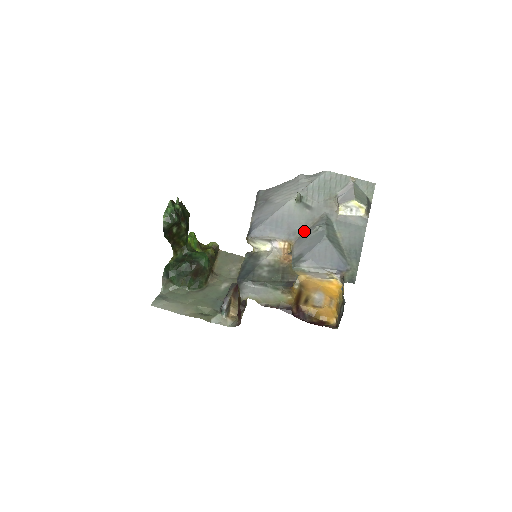
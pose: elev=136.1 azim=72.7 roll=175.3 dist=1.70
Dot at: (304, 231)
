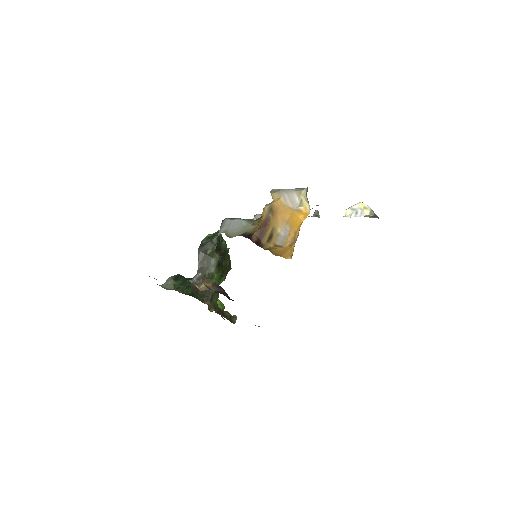
Dot at: occluded
